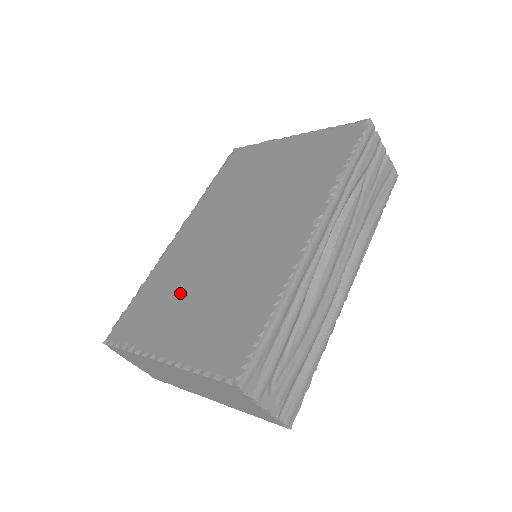
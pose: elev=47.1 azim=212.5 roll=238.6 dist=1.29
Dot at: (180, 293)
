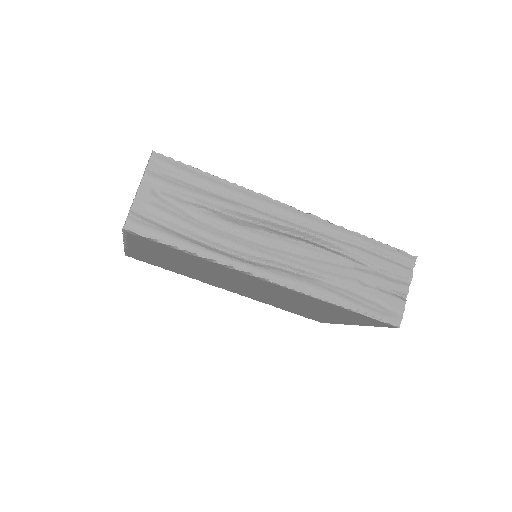
Dot at: occluded
